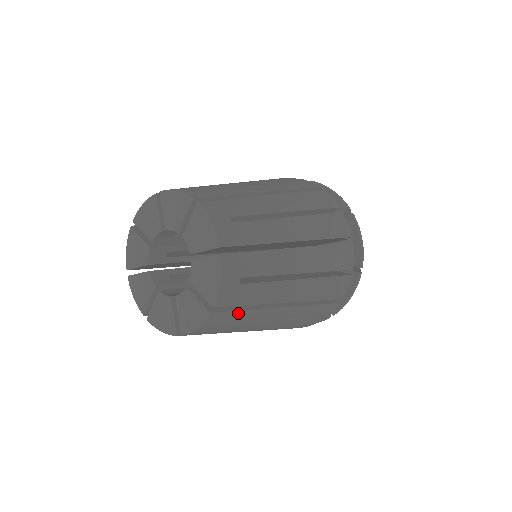
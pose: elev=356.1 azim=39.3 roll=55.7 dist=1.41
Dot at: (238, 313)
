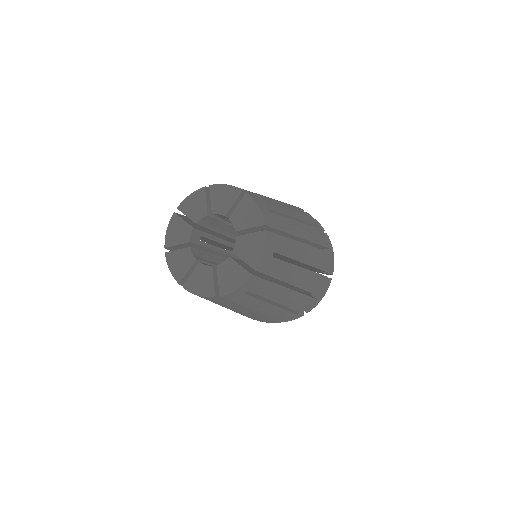
Dot at: (279, 238)
